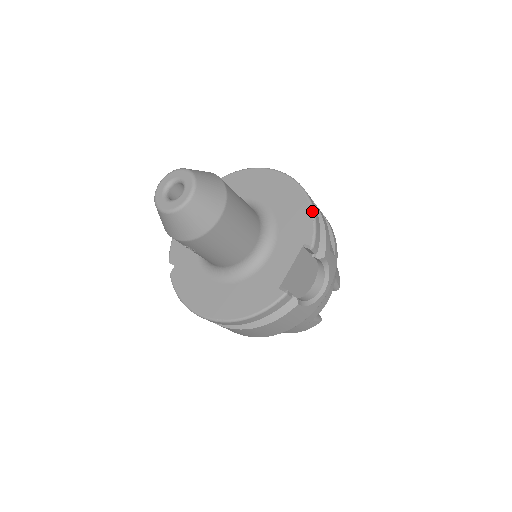
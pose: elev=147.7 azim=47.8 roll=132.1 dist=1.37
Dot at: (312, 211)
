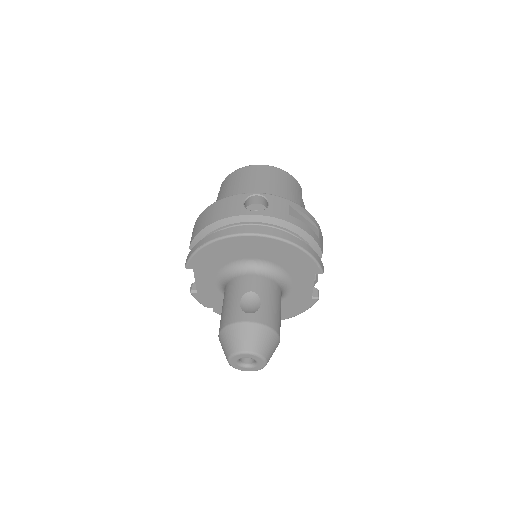
Dot at: (309, 255)
